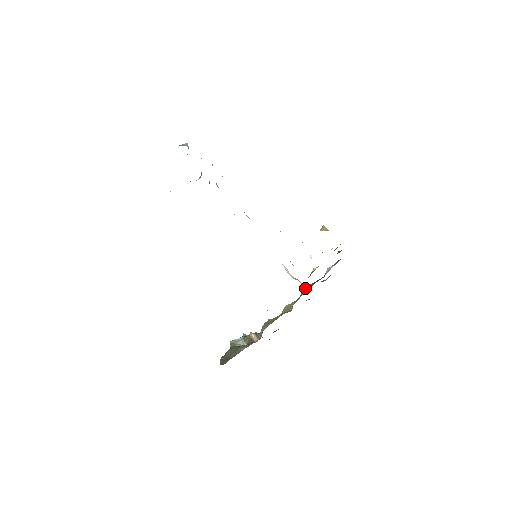
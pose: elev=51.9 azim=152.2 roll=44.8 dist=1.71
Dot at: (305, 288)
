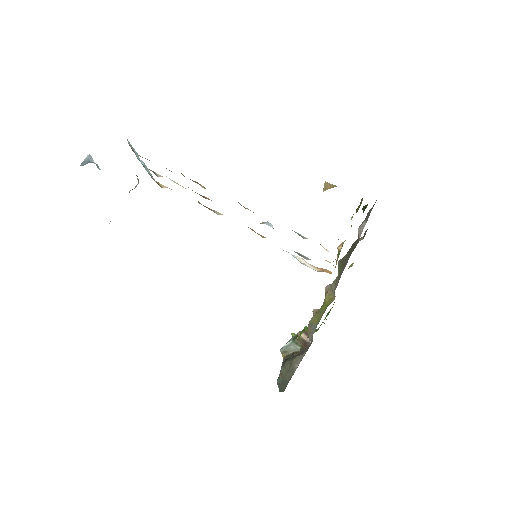
Dot at: (339, 271)
